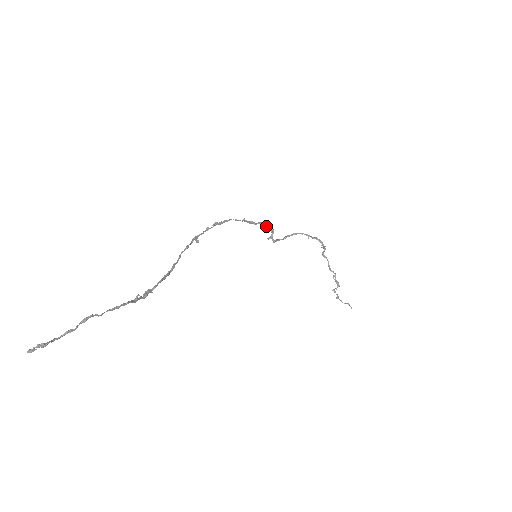
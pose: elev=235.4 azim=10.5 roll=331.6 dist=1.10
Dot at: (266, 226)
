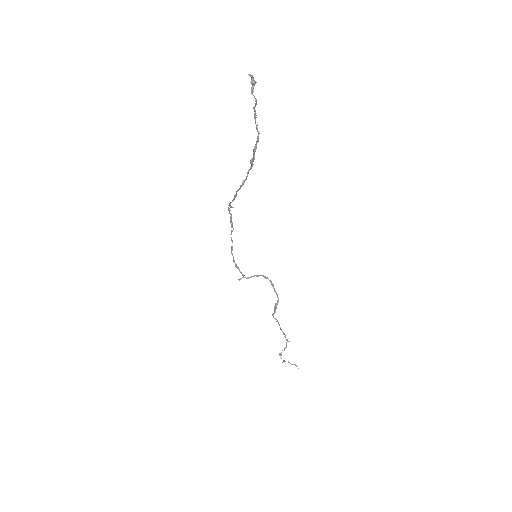
Dot at: occluded
